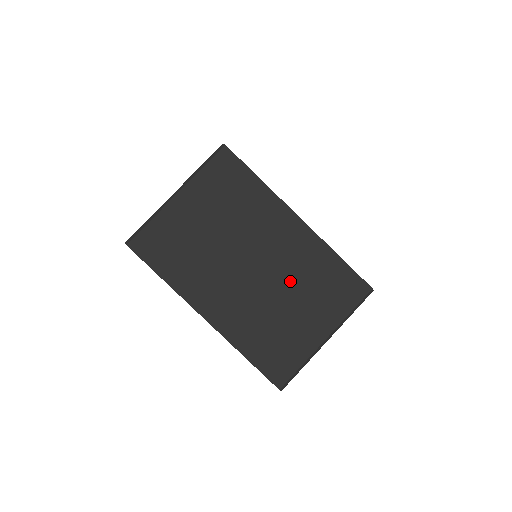
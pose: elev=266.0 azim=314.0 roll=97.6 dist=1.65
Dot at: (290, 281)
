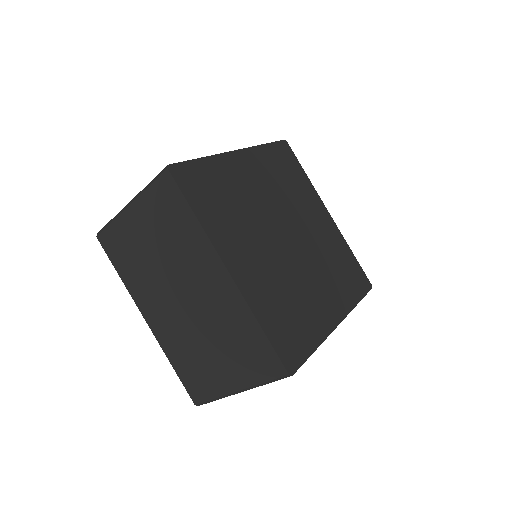
Dot at: (212, 326)
